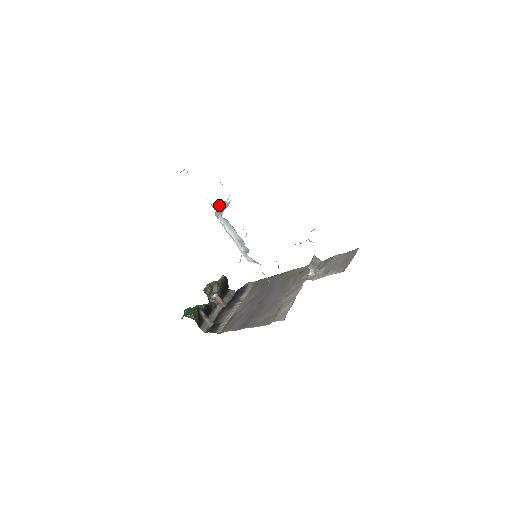
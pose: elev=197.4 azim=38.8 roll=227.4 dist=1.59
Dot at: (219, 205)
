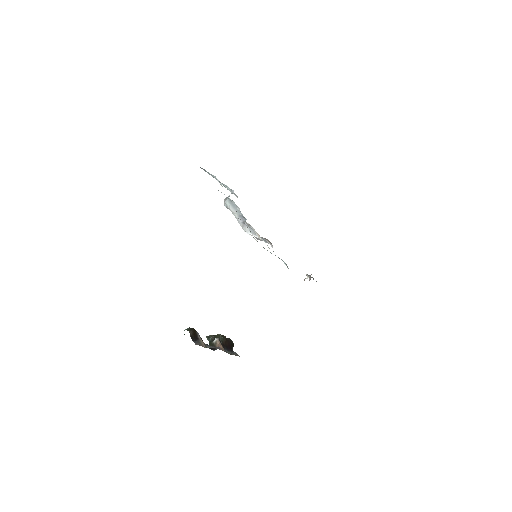
Dot at: occluded
